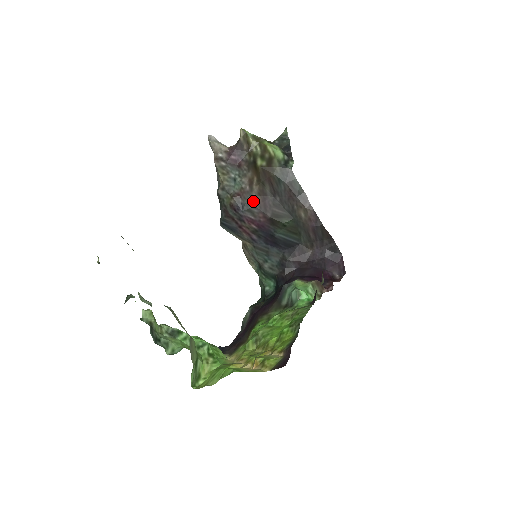
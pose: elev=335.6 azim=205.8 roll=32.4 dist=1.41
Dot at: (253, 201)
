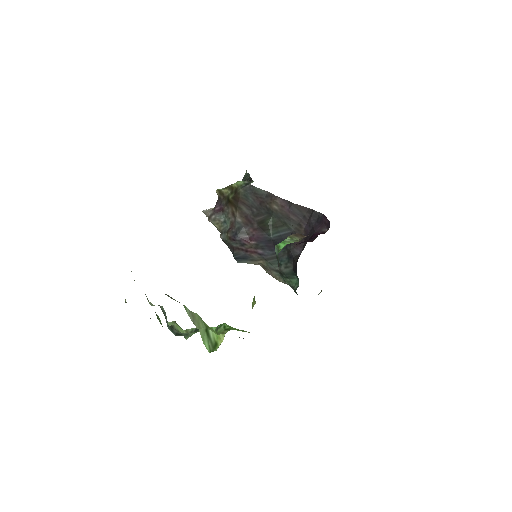
Dot at: (240, 224)
